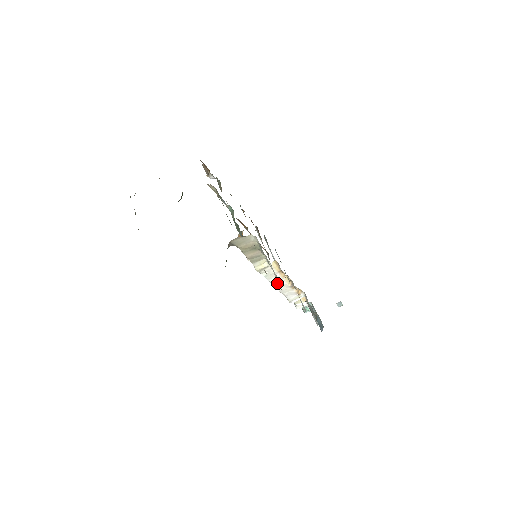
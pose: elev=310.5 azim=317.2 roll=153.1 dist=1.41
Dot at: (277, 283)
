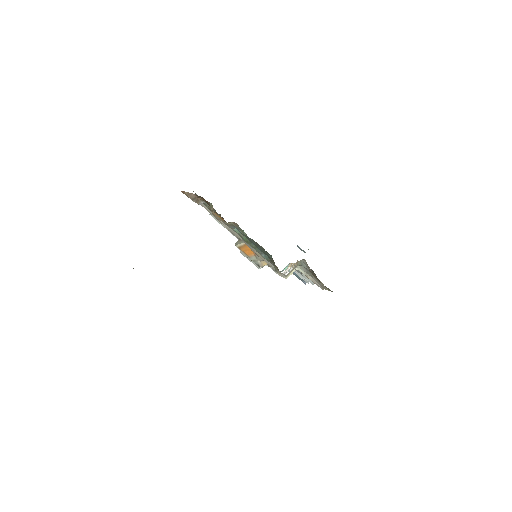
Dot at: occluded
